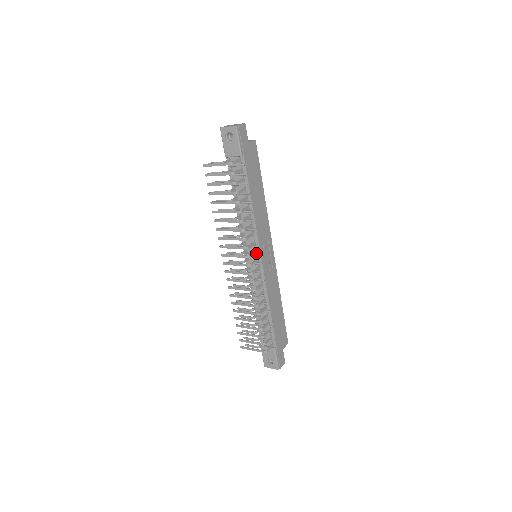
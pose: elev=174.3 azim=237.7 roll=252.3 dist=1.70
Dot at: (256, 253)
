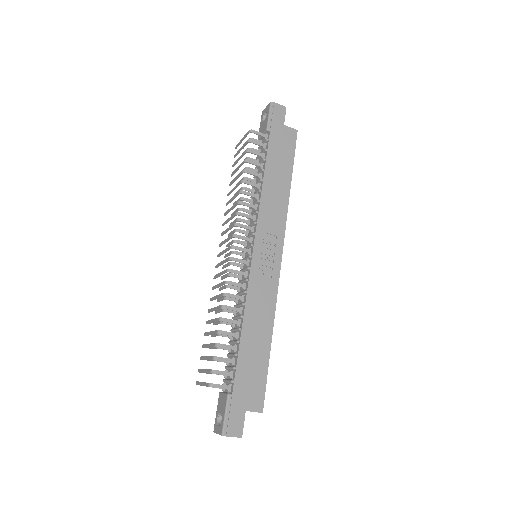
Dot at: (250, 242)
